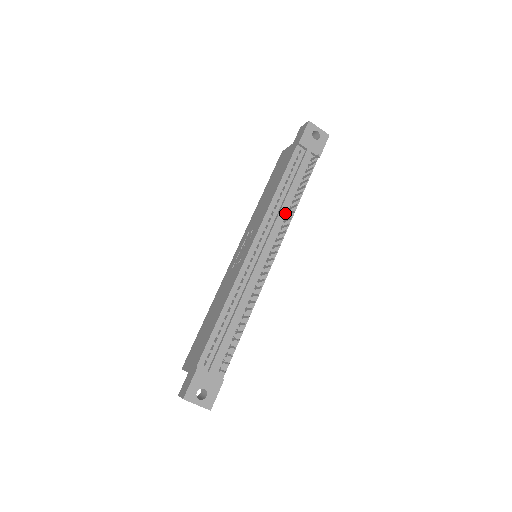
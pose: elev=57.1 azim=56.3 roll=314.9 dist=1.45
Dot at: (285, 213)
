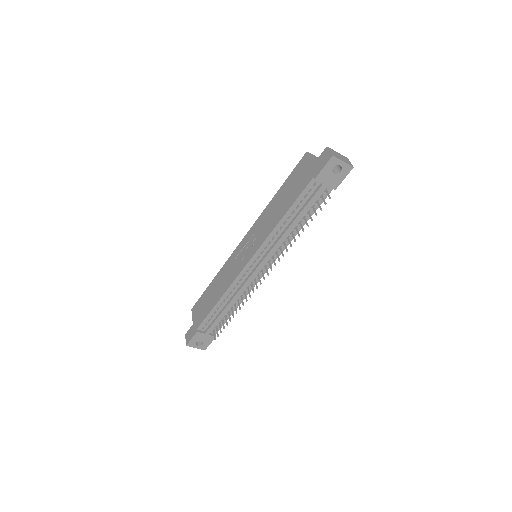
Dot at: (286, 237)
